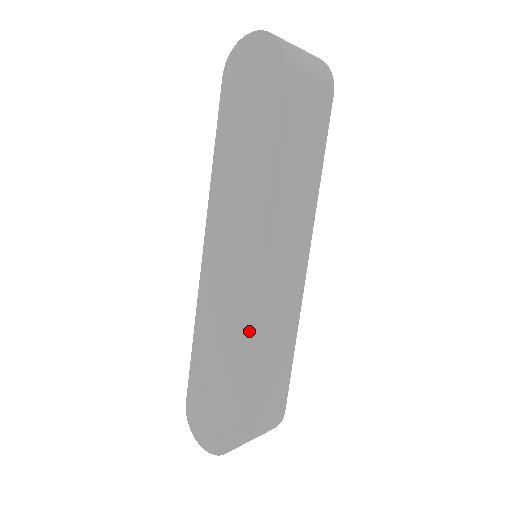
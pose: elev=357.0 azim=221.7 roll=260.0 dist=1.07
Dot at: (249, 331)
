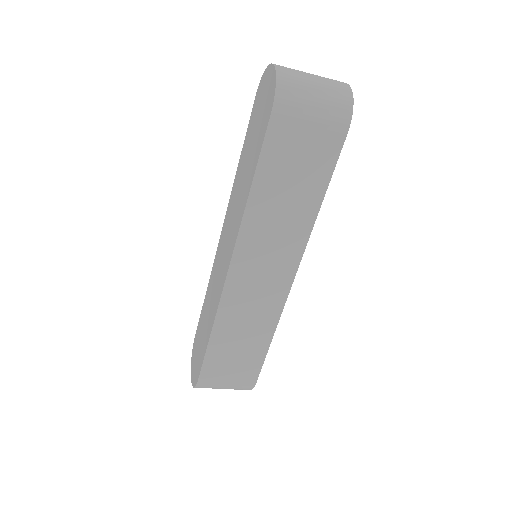
Dot at: (215, 314)
